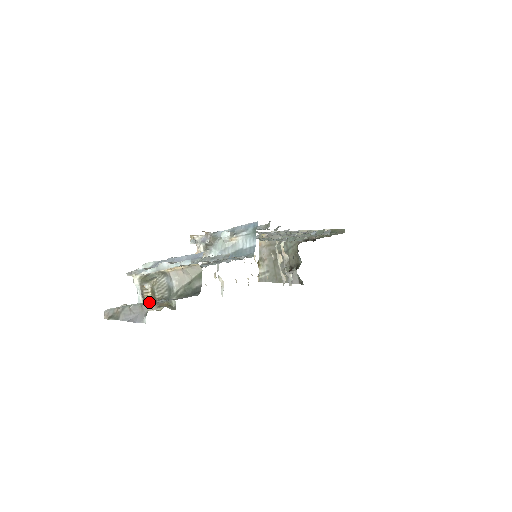
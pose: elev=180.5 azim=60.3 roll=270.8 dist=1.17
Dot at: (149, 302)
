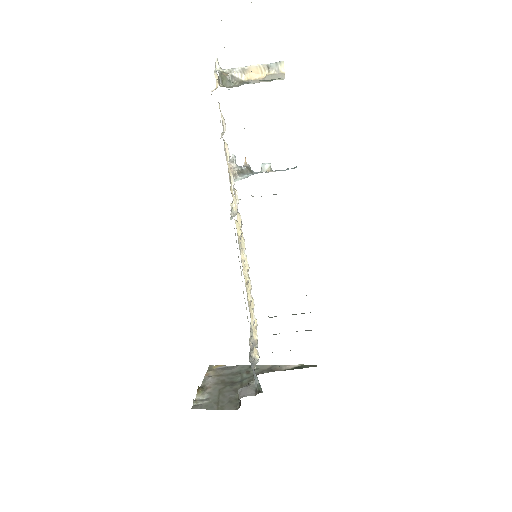
Dot at: occluded
